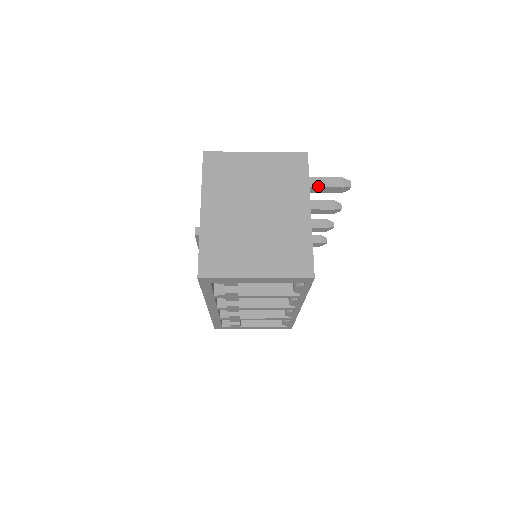
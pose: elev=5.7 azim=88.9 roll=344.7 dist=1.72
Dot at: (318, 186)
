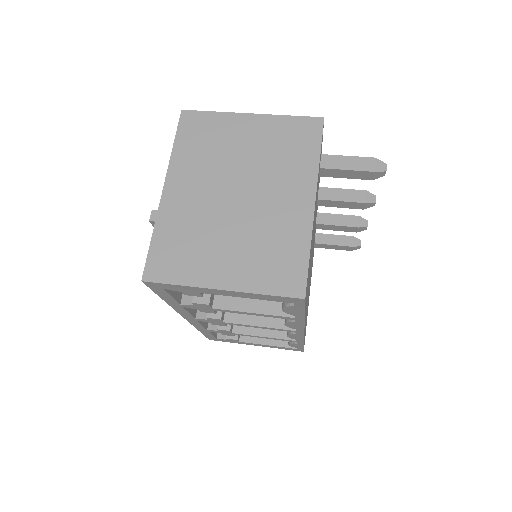
Dot at: (338, 167)
